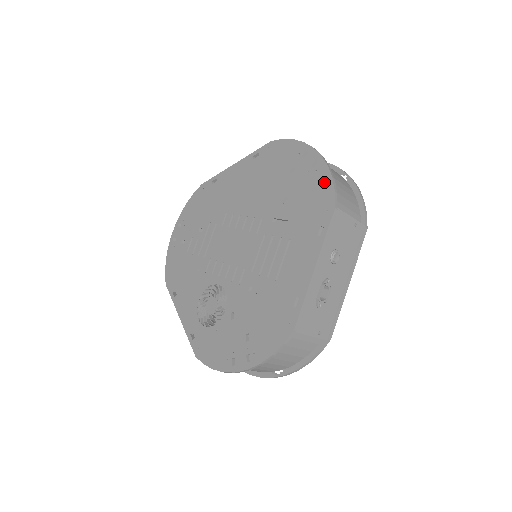
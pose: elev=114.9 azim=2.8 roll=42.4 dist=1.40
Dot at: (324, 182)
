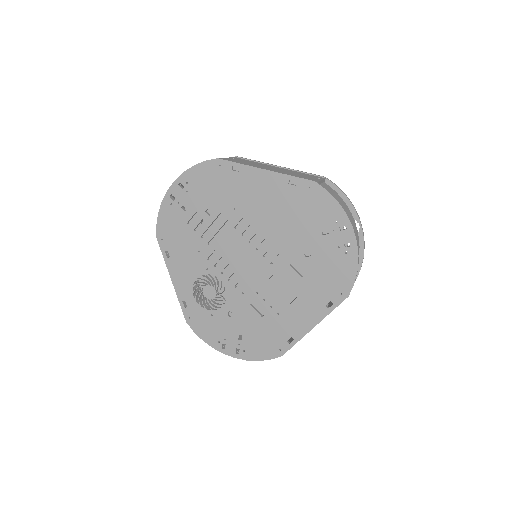
Dot at: (349, 269)
